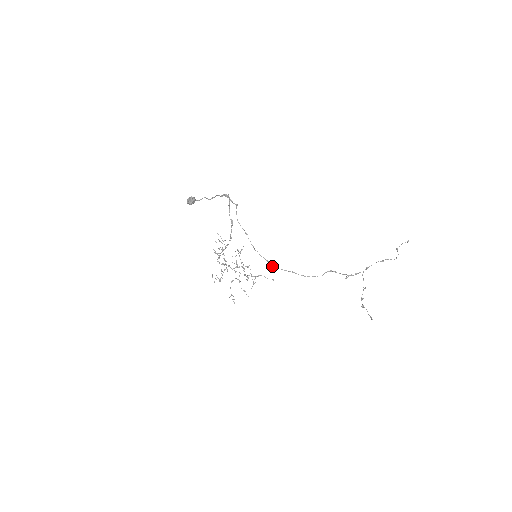
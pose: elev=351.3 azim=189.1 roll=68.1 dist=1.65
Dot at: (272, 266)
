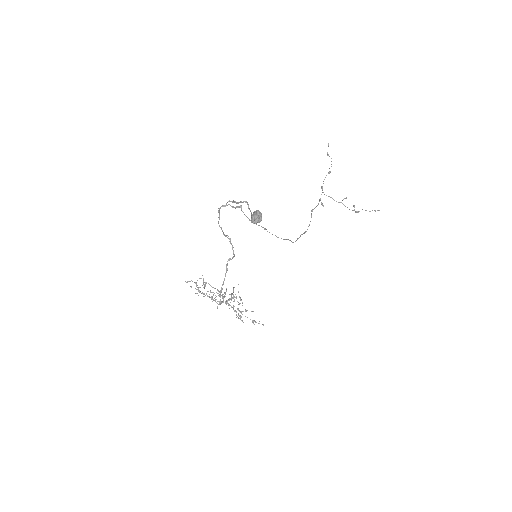
Dot at: (293, 242)
